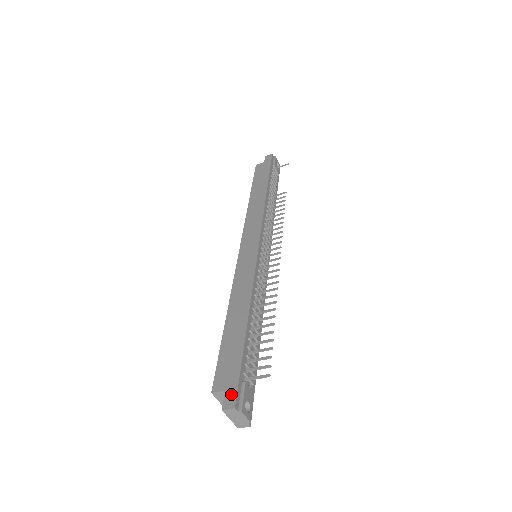
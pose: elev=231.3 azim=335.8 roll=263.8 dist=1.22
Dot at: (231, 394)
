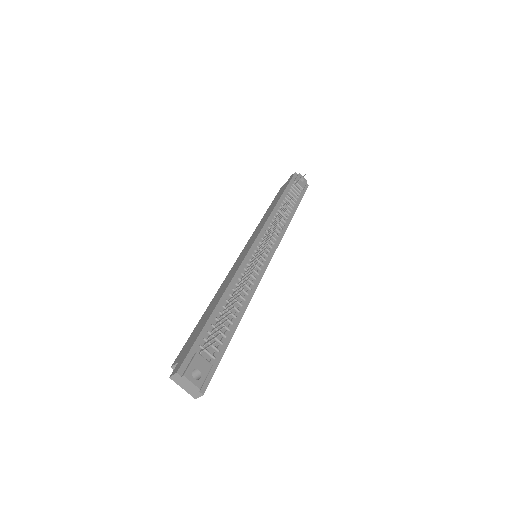
Dot at: (180, 363)
